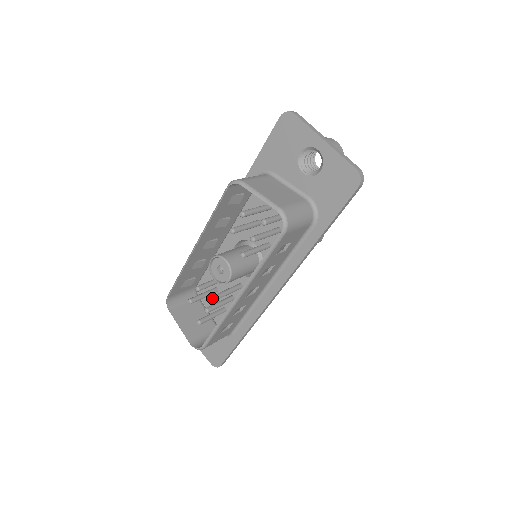
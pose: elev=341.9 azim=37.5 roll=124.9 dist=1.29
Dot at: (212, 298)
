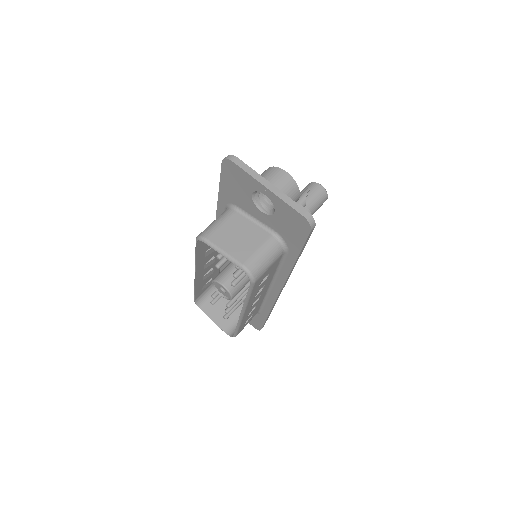
Dot at: occluded
